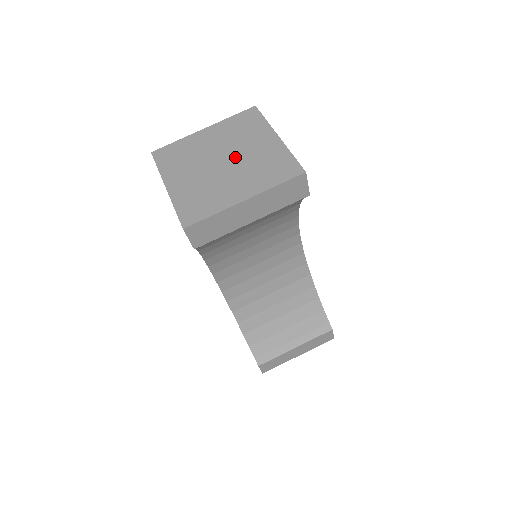
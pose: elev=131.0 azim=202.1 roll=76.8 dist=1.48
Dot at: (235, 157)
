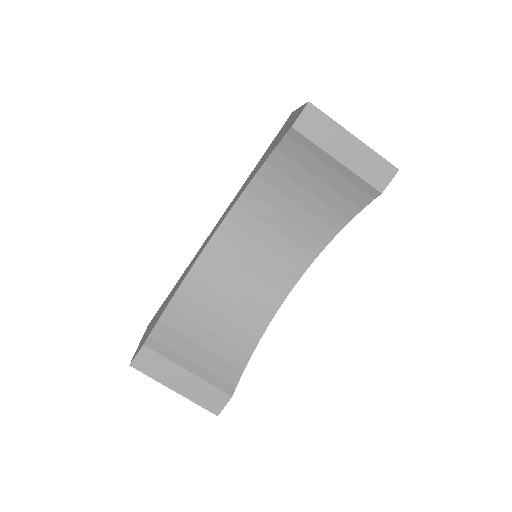
Dot at: occluded
